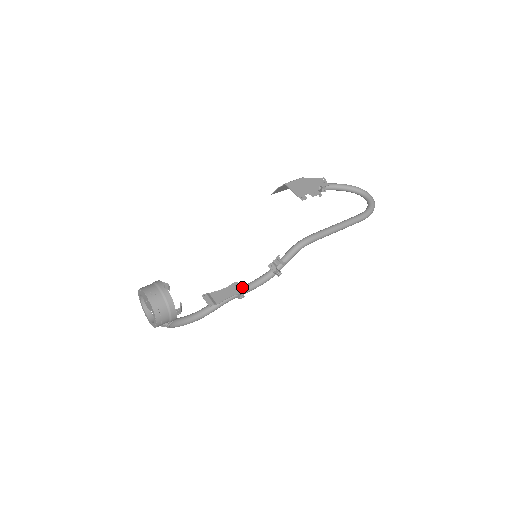
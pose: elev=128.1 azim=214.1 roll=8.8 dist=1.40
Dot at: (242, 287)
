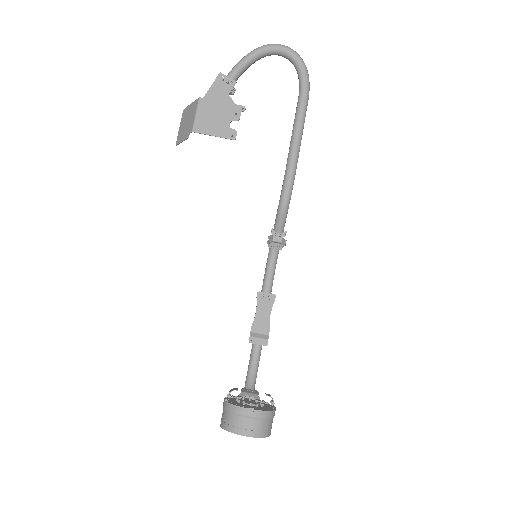
Dot at: (265, 290)
